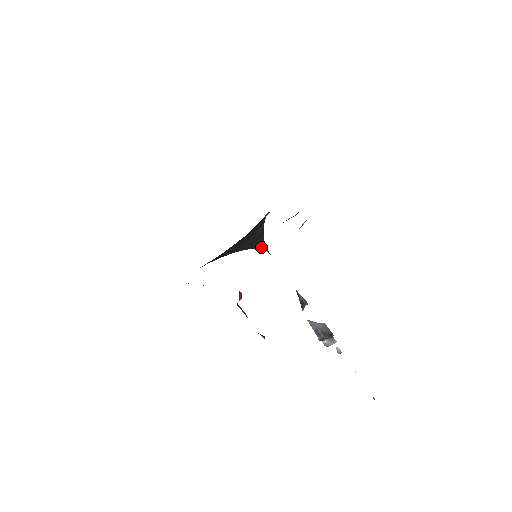
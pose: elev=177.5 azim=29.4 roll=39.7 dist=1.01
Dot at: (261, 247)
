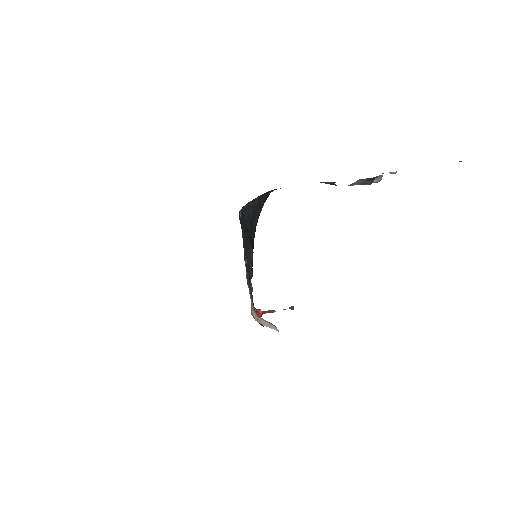
Dot at: (269, 193)
